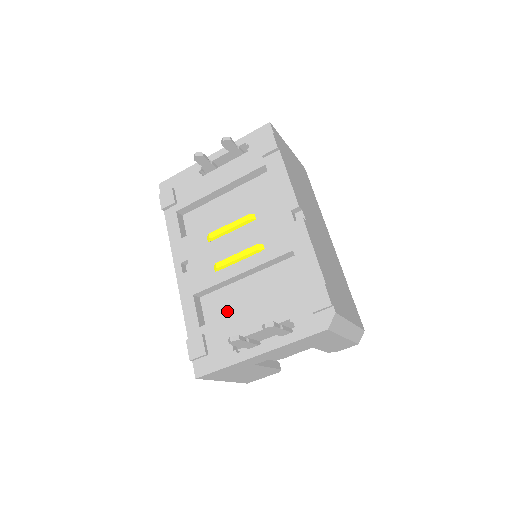
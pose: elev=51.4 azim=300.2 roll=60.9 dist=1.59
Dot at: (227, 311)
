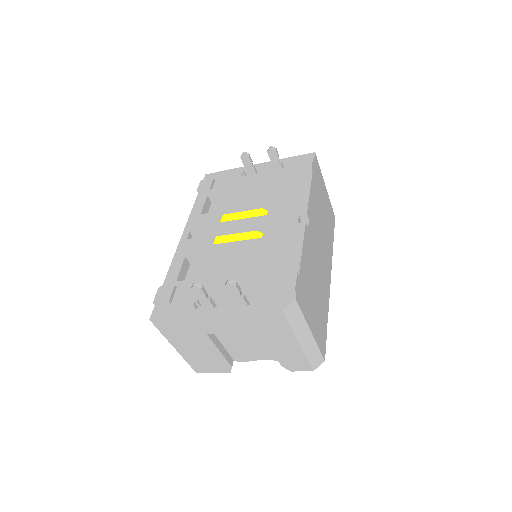
Dot at: occluded
